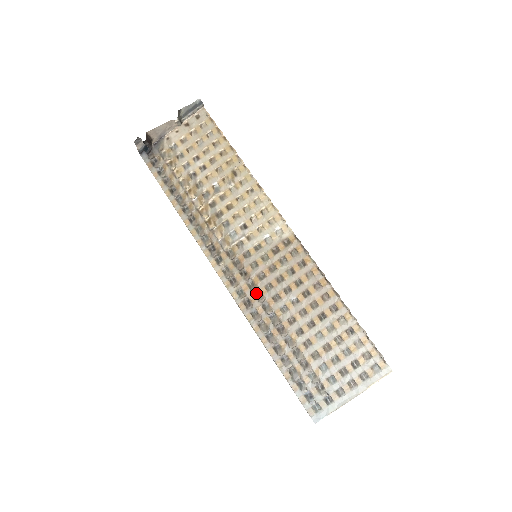
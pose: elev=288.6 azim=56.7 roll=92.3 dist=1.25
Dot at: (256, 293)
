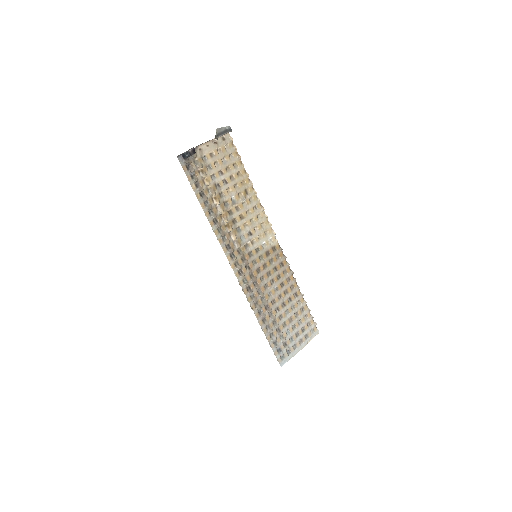
Dot at: (254, 282)
